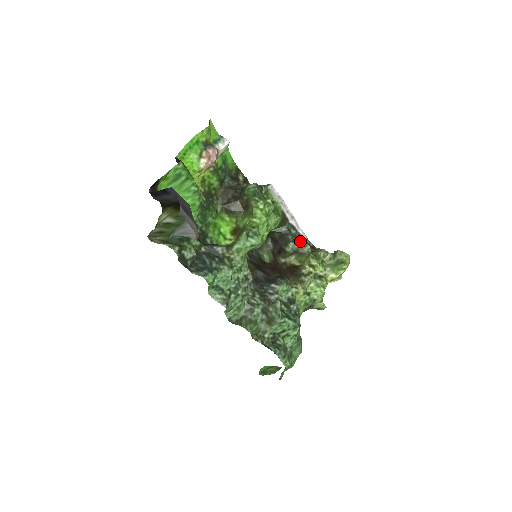
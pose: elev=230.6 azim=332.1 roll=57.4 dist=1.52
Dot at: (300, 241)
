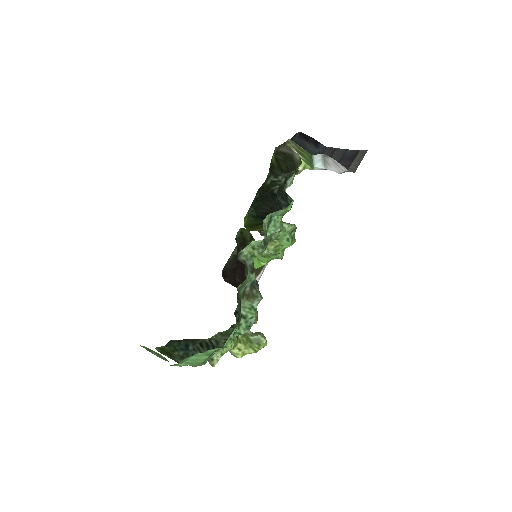
Dot at: occluded
